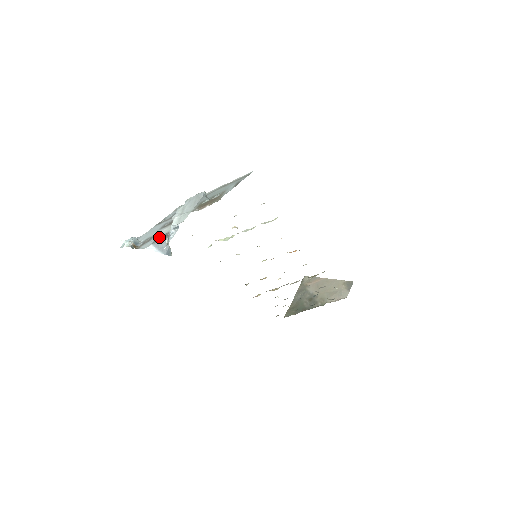
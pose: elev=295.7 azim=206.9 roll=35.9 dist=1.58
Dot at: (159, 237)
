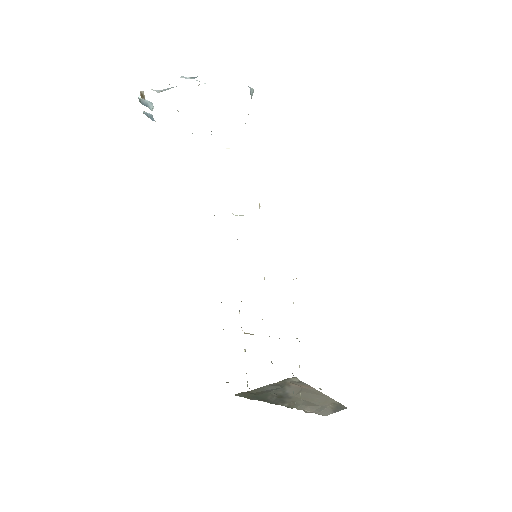
Dot at: occluded
